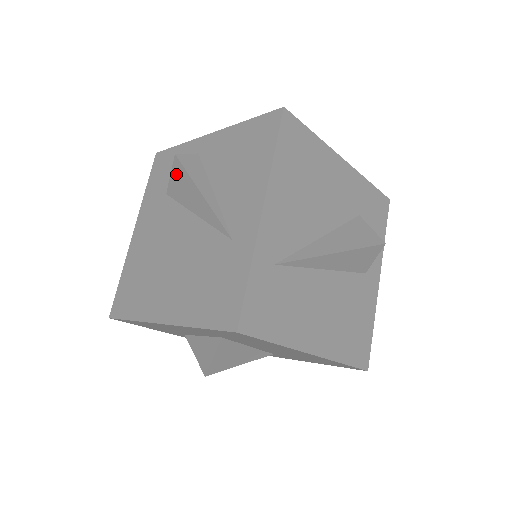
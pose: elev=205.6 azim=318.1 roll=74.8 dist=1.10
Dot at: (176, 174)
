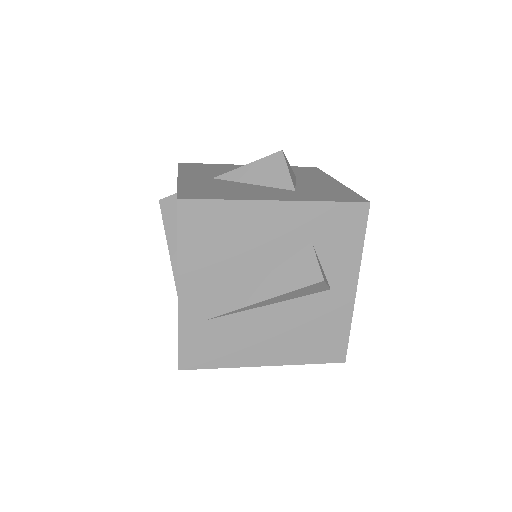
Dot at: occluded
